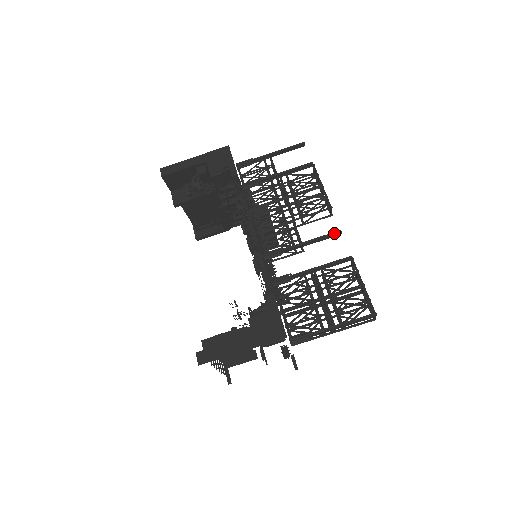
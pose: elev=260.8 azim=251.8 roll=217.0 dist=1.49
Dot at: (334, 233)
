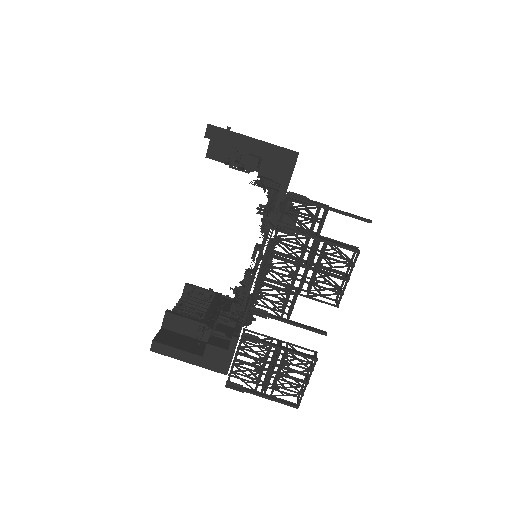
Dot at: (320, 333)
